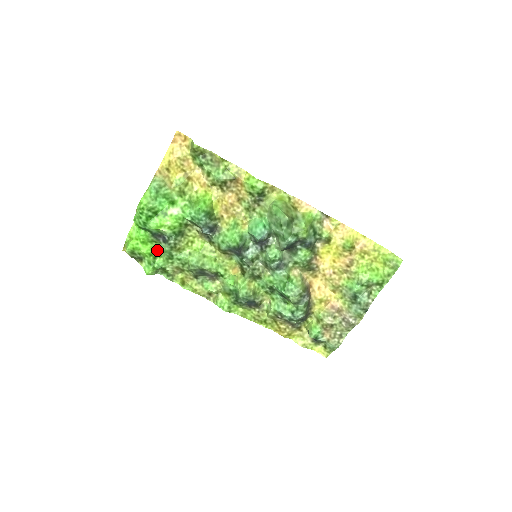
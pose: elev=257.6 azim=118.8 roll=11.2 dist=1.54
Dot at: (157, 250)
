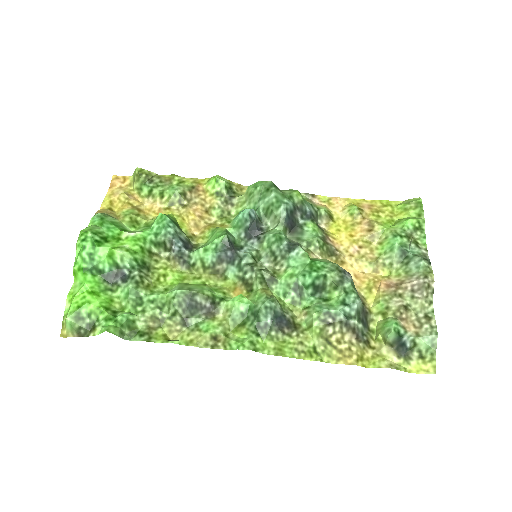
Dot at: (116, 303)
